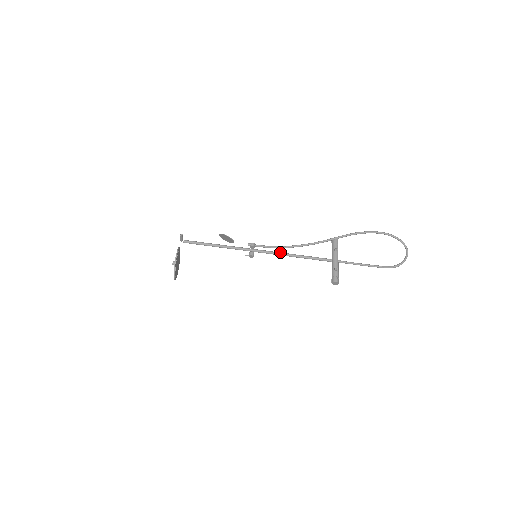
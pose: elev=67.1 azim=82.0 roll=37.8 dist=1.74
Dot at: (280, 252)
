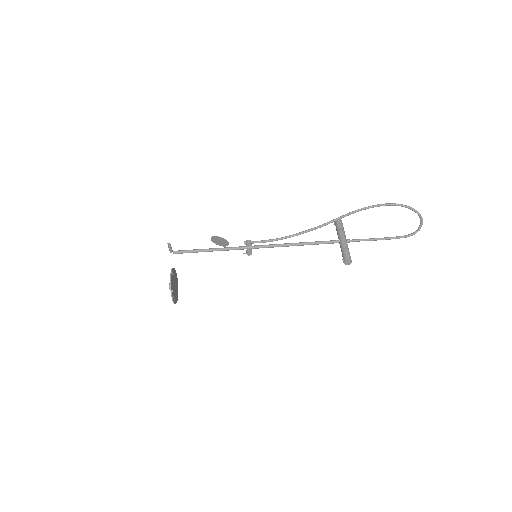
Dot at: occluded
